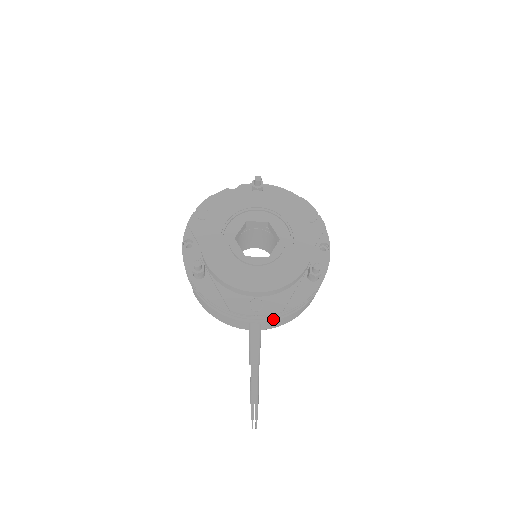
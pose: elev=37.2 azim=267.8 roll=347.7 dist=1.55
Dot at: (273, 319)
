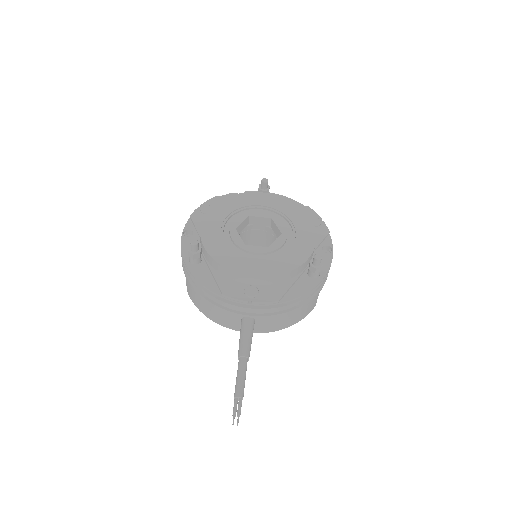
Dot at: (268, 314)
